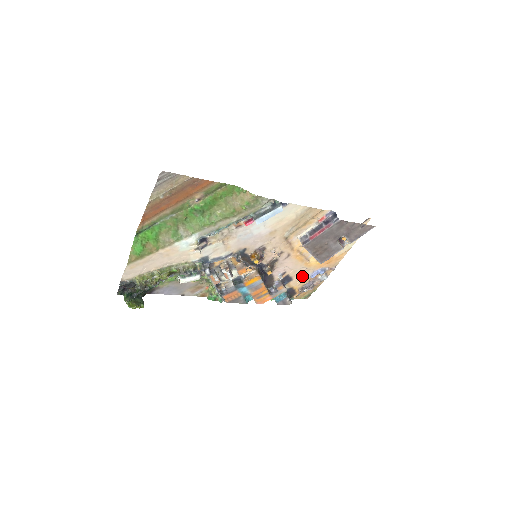
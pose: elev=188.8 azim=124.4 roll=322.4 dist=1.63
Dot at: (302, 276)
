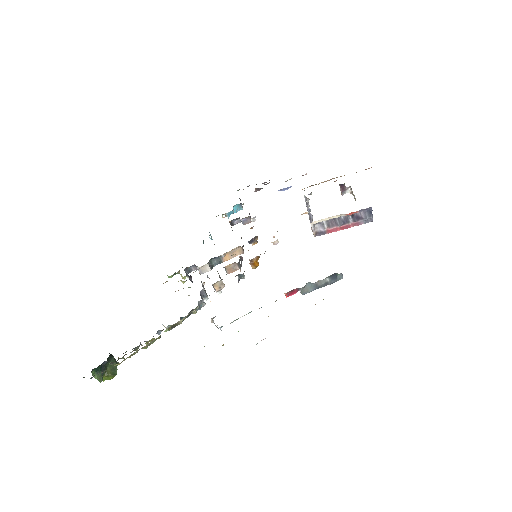
Dot at: occluded
